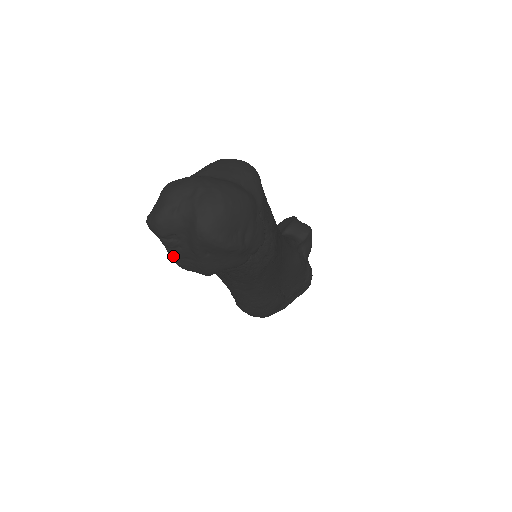
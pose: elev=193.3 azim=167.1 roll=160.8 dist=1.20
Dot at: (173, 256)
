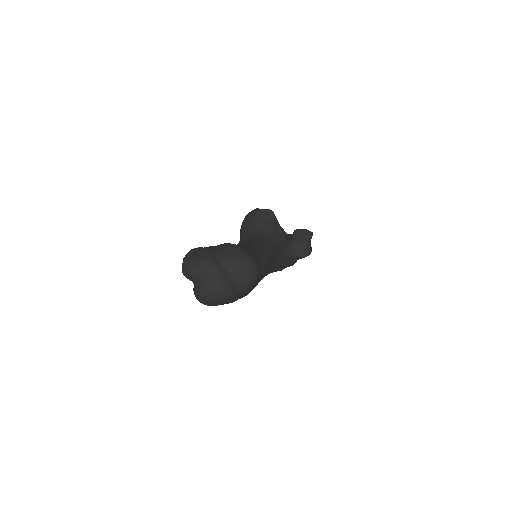
Dot at: occluded
